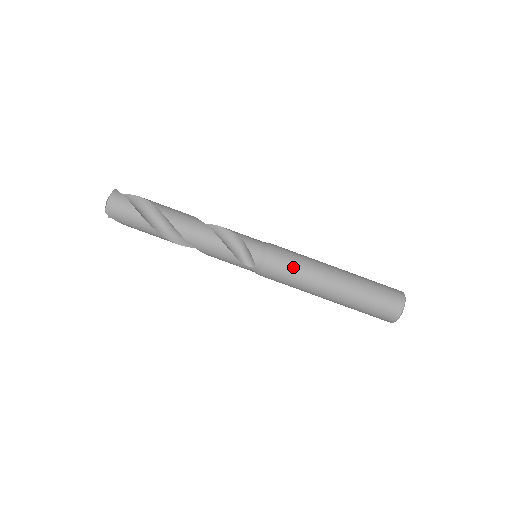
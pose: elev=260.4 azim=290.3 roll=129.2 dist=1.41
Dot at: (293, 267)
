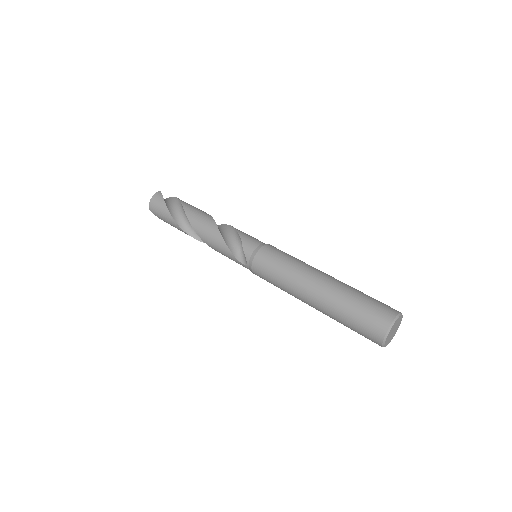
Dot at: (278, 268)
